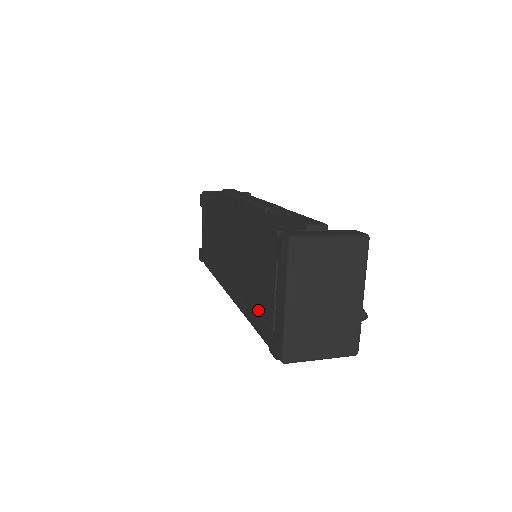
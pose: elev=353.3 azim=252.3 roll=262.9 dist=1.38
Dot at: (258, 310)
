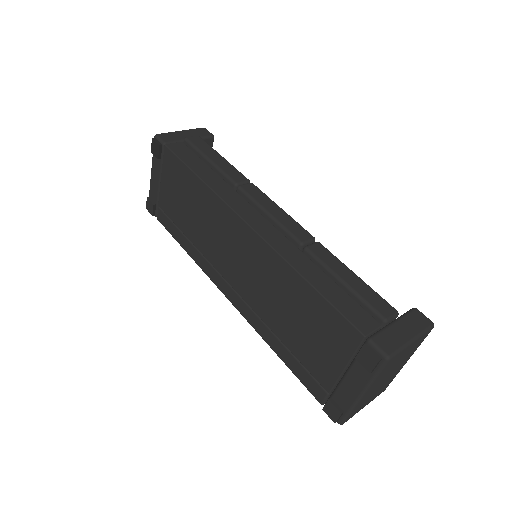
Dot at: (299, 360)
